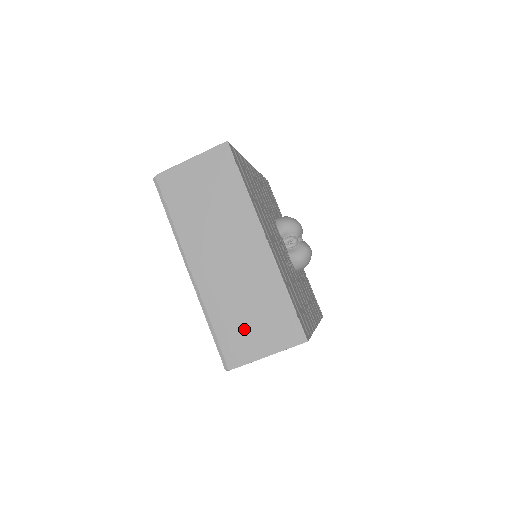
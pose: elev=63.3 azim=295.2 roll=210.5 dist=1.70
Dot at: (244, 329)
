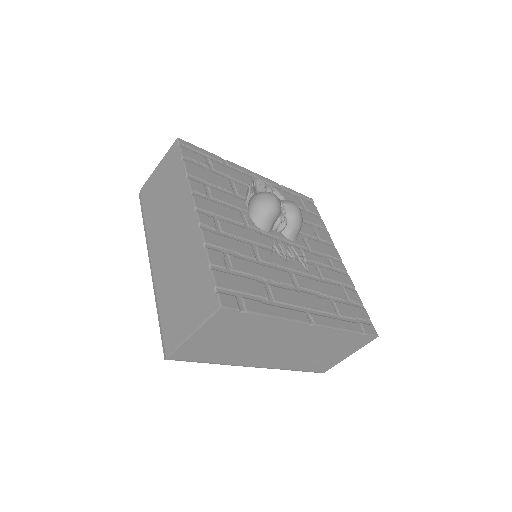
Dot at: (324, 359)
